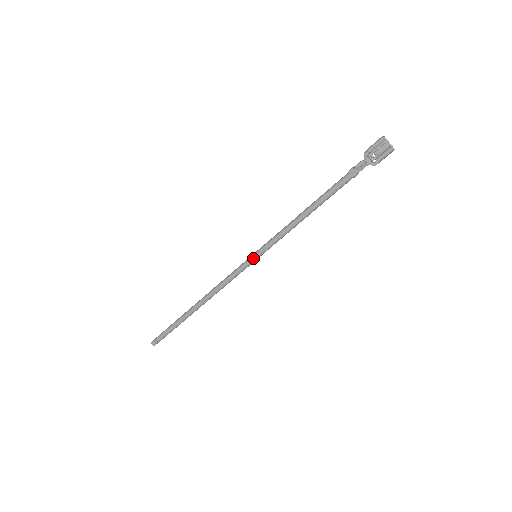
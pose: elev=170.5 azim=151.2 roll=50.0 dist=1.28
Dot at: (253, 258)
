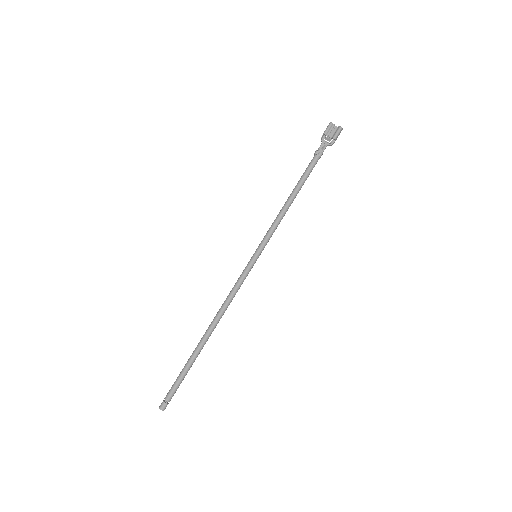
Dot at: (254, 257)
